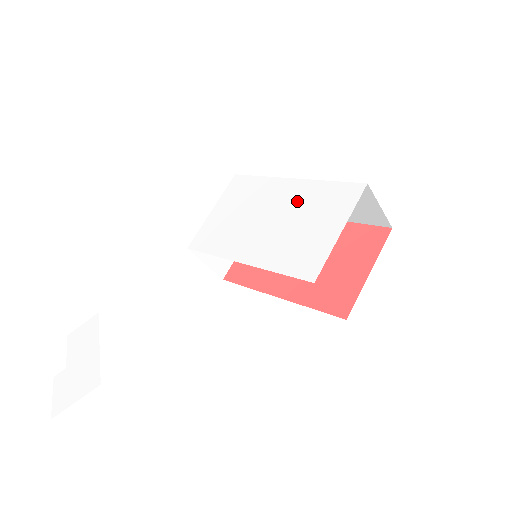
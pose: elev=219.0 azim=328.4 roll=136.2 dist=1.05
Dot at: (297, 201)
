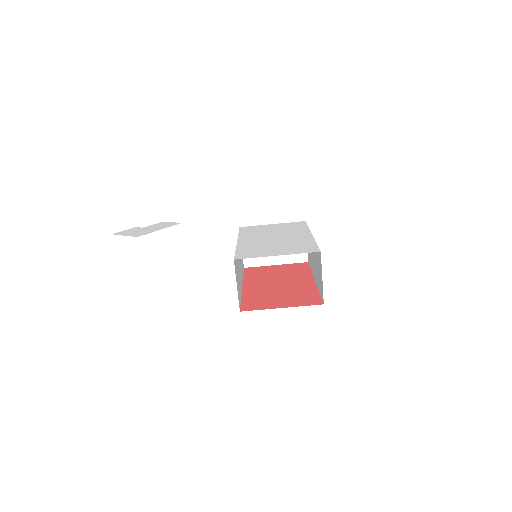
Dot at: (294, 240)
